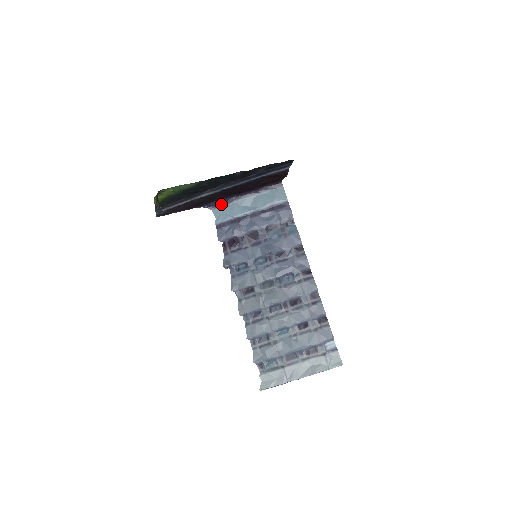
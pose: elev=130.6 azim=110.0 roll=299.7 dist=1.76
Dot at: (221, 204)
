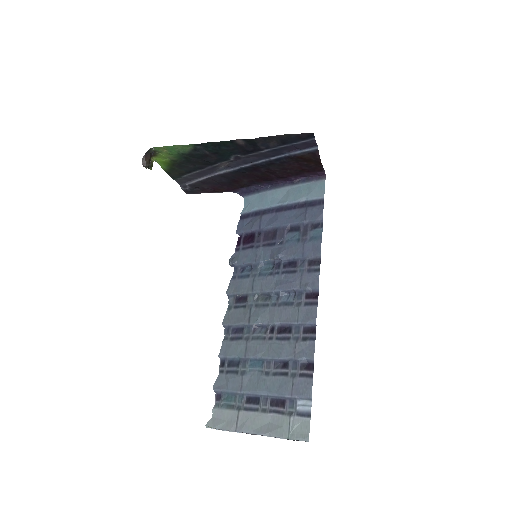
Dot at: (253, 192)
